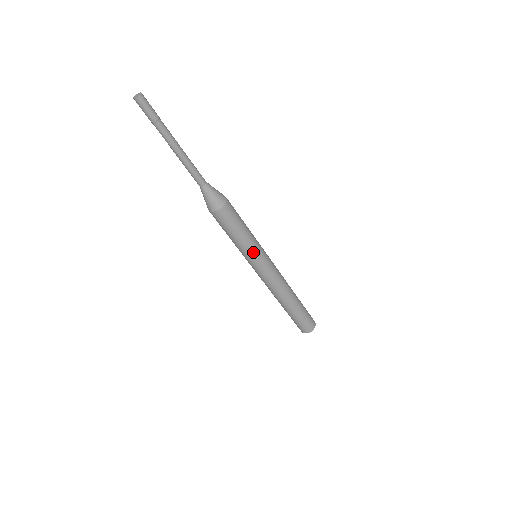
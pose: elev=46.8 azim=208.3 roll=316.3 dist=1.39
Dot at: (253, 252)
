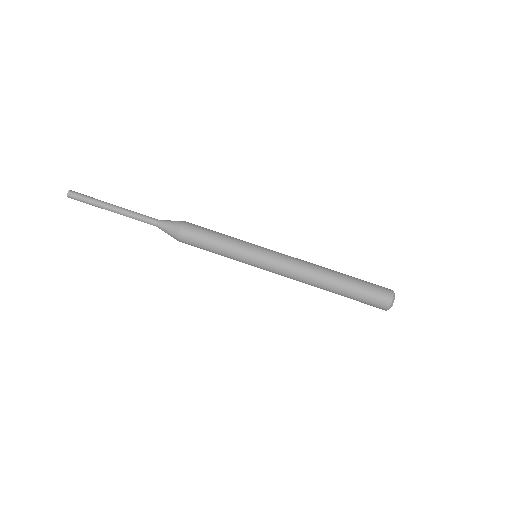
Dot at: (246, 242)
